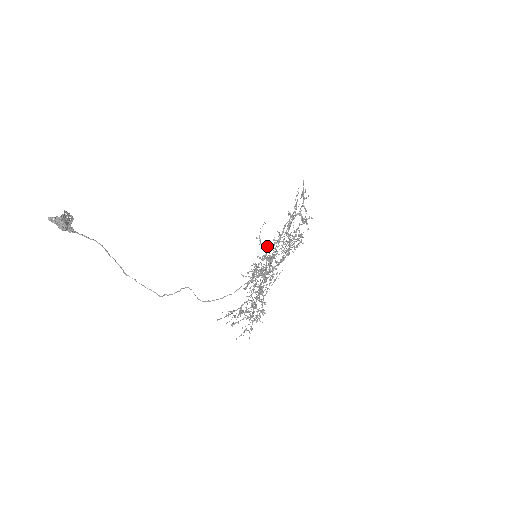
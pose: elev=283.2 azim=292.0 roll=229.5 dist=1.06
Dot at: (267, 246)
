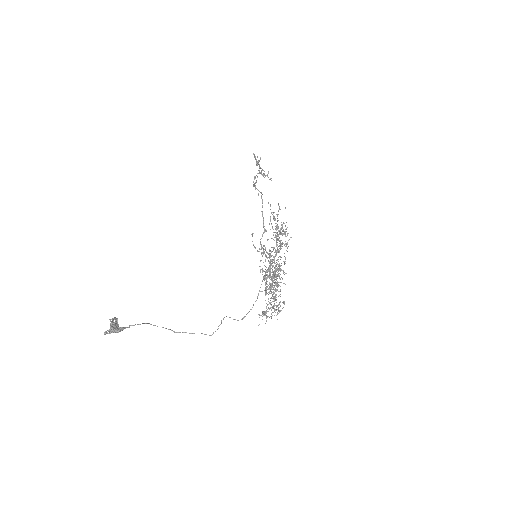
Dot at: occluded
